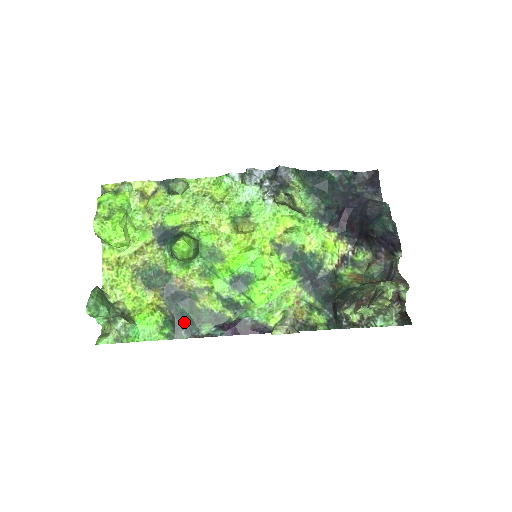
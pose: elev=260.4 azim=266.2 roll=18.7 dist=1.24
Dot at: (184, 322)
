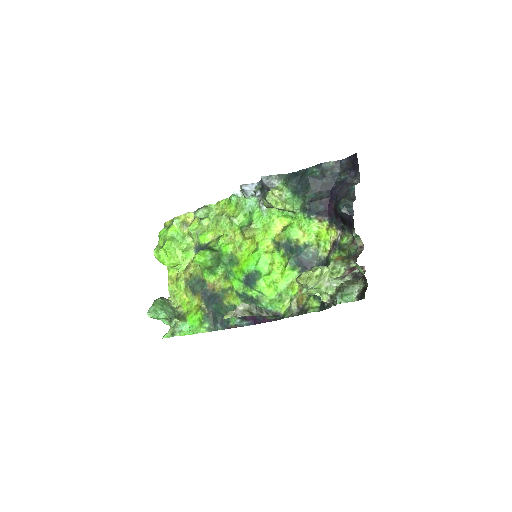
Dot at: (218, 317)
